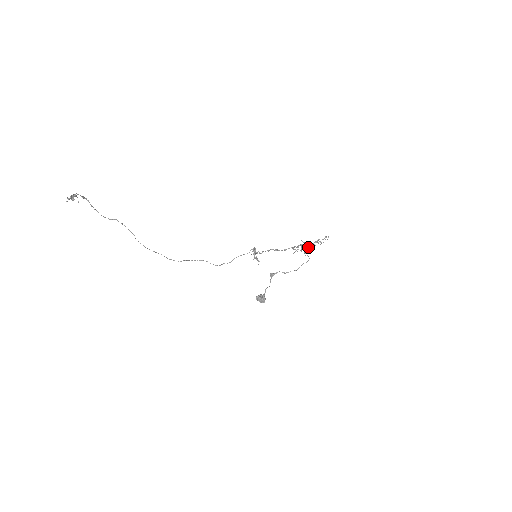
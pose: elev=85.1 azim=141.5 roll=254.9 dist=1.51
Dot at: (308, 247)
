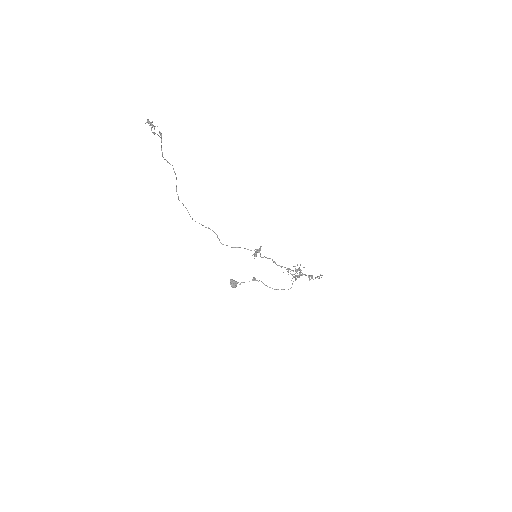
Dot at: (299, 276)
